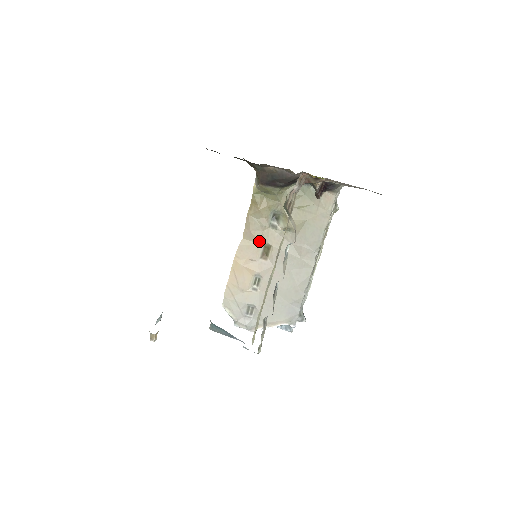
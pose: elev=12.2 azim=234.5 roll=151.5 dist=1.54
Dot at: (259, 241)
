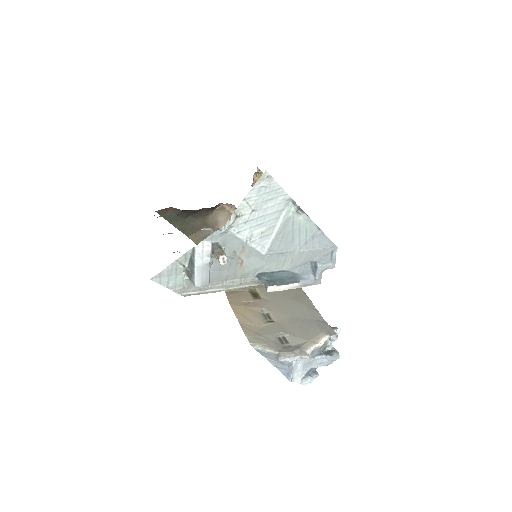
Dot at: (242, 289)
